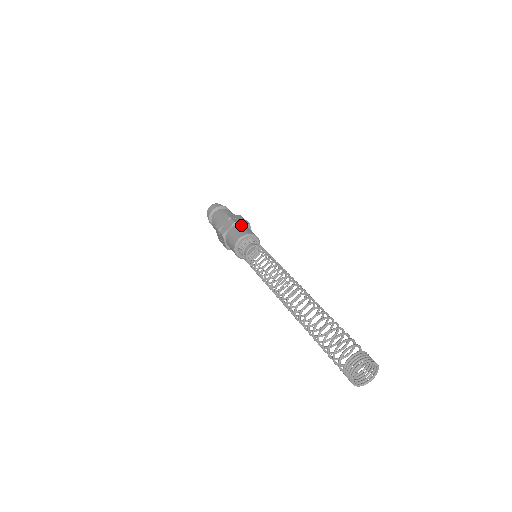
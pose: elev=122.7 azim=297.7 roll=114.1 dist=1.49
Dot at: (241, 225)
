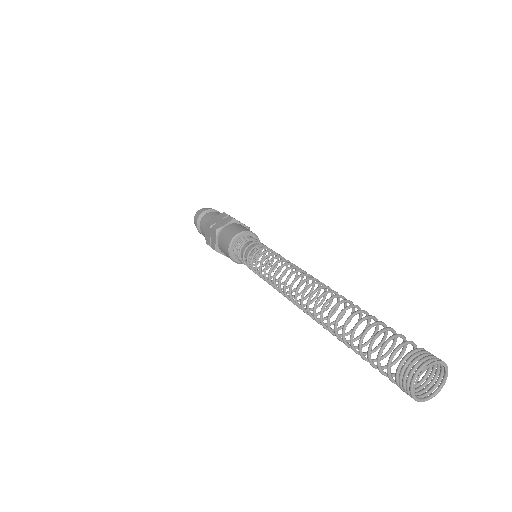
Dot at: (241, 224)
